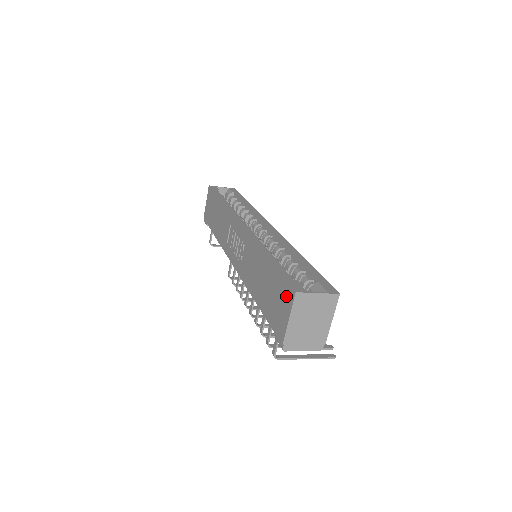
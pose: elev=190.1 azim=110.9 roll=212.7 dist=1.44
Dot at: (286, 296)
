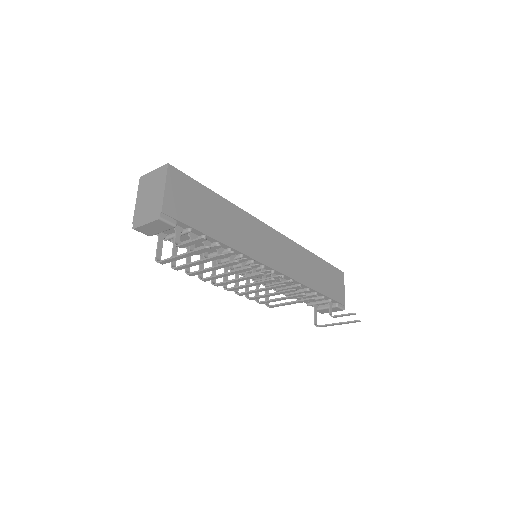
Dot at: occluded
